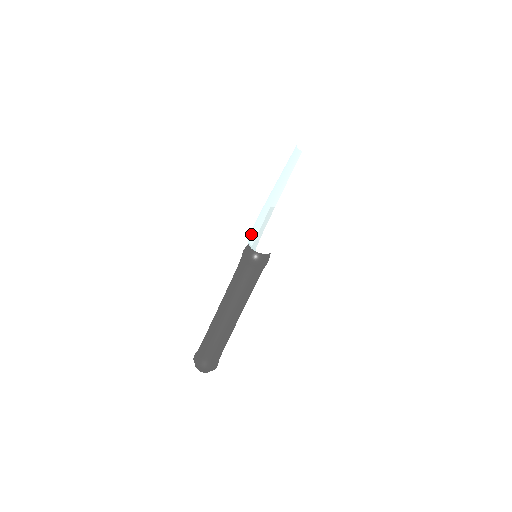
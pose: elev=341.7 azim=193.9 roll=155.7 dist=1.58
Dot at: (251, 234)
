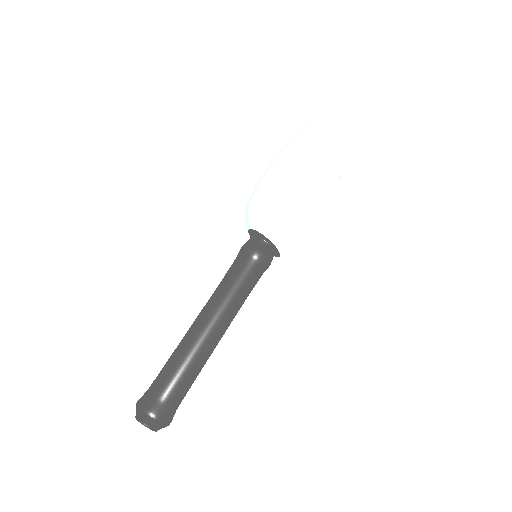
Dot at: occluded
